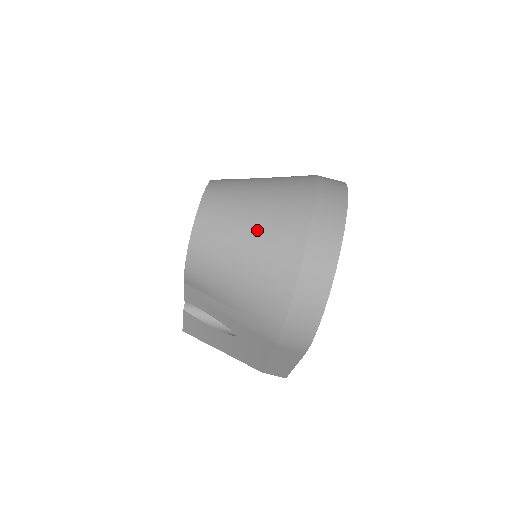
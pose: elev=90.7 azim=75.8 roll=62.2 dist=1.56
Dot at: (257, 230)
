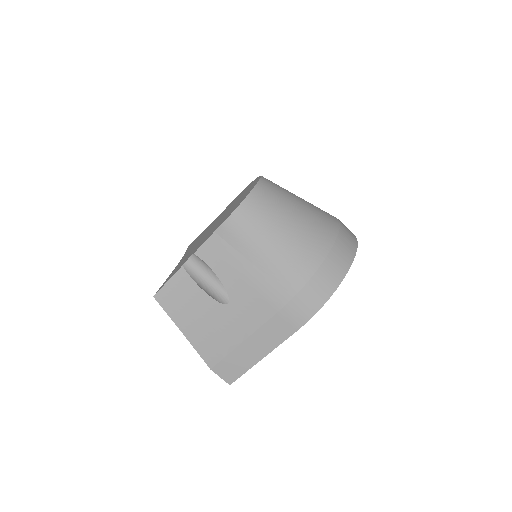
Dot at: (304, 211)
